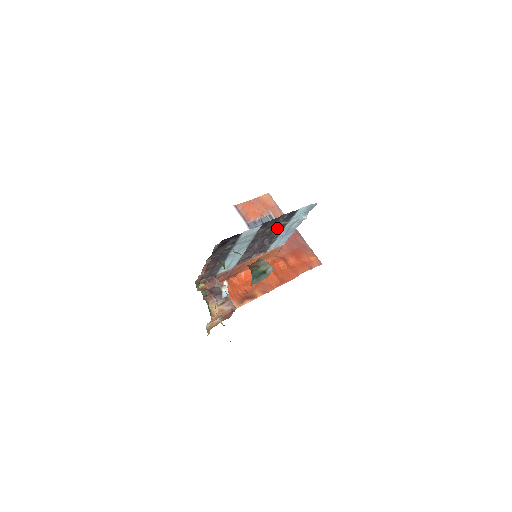
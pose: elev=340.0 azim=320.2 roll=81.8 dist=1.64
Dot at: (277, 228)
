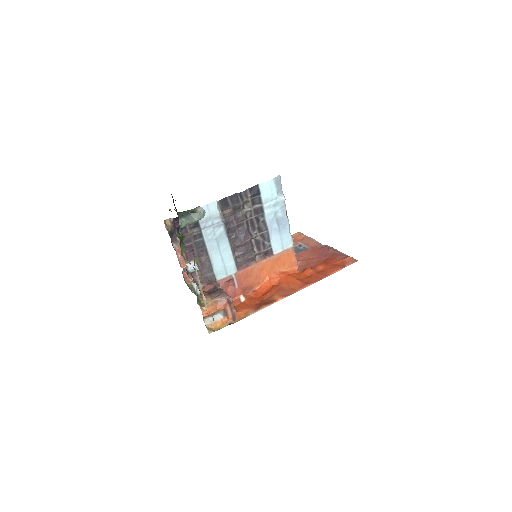
Dot at: (254, 214)
